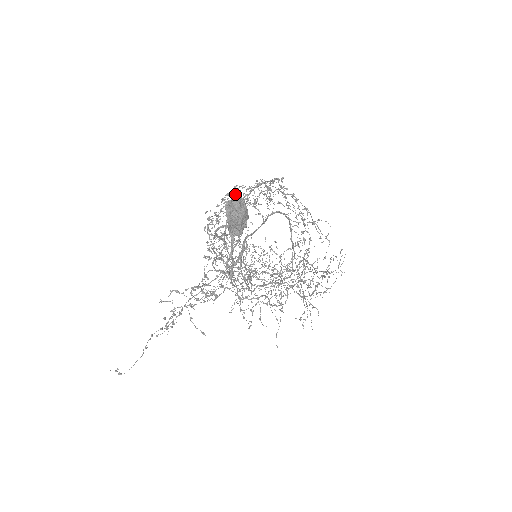
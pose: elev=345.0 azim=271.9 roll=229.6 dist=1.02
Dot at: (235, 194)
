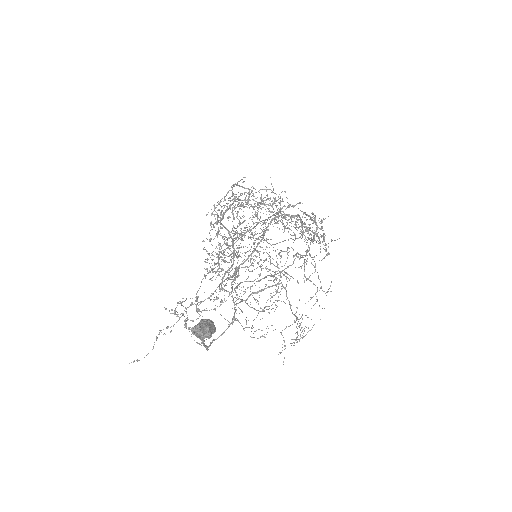
Dot at: (234, 206)
